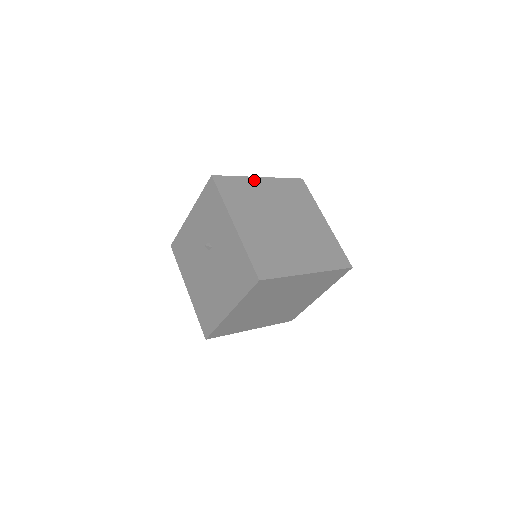
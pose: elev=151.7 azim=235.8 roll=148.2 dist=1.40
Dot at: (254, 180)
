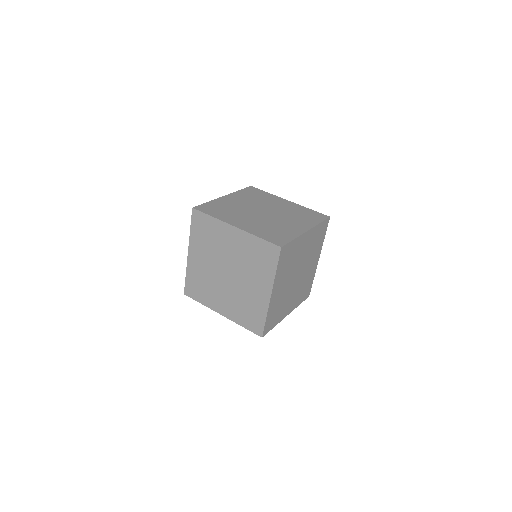
Dot at: (280, 199)
